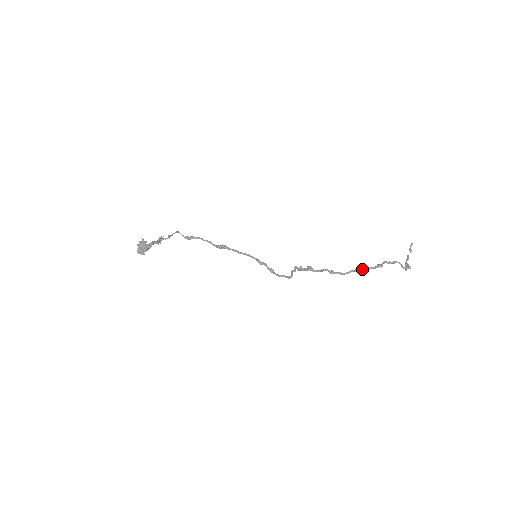
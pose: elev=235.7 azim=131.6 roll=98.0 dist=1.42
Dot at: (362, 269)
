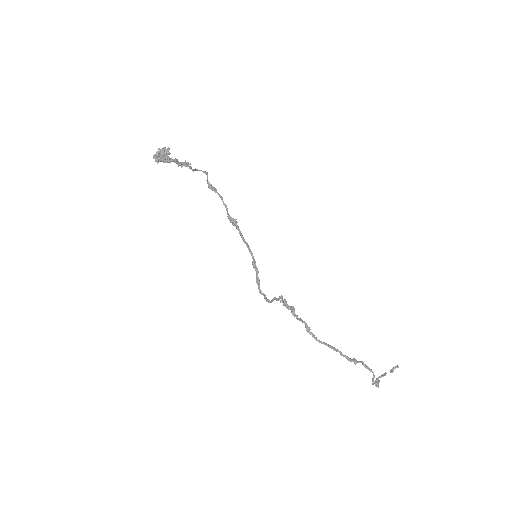
Dot at: (337, 350)
